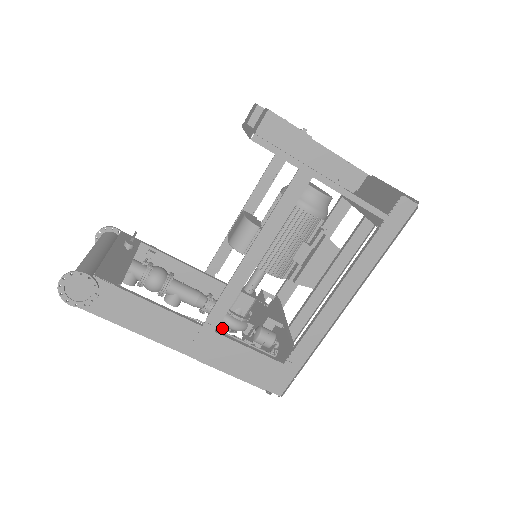
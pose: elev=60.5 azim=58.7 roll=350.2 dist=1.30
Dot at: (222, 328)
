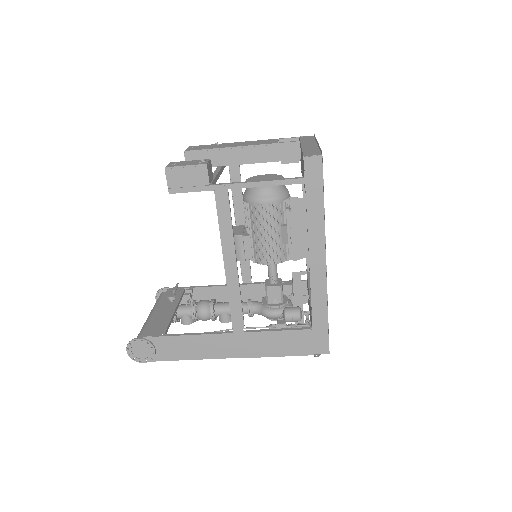
Dot at: (271, 320)
